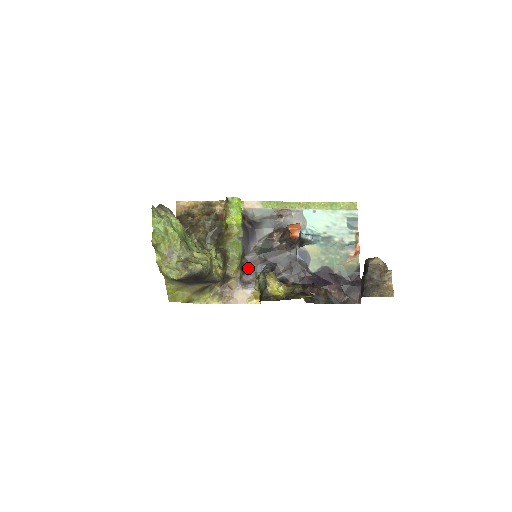
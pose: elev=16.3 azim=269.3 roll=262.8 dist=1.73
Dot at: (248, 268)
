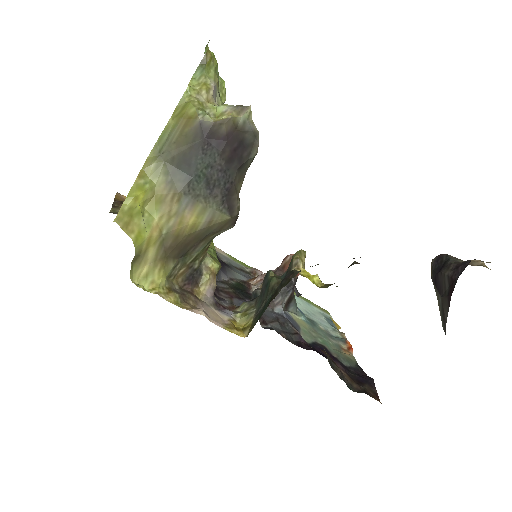
Dot at: (219, 294)
